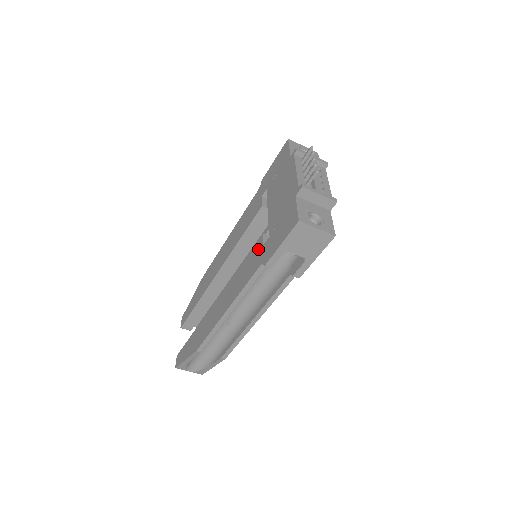
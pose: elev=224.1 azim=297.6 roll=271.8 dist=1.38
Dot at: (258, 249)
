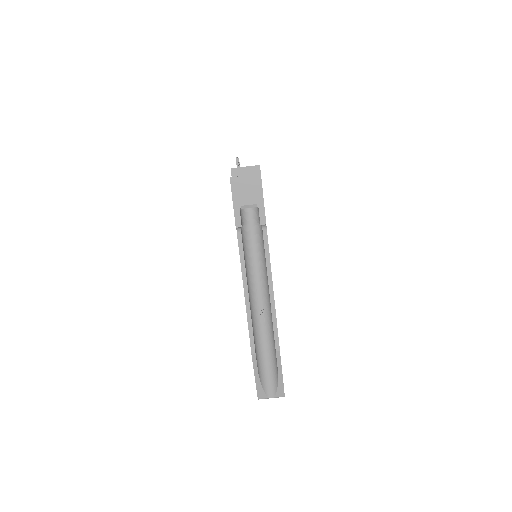
Dot at: occluded
